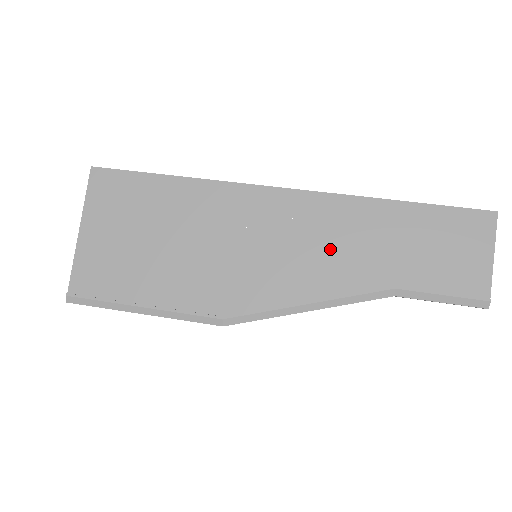
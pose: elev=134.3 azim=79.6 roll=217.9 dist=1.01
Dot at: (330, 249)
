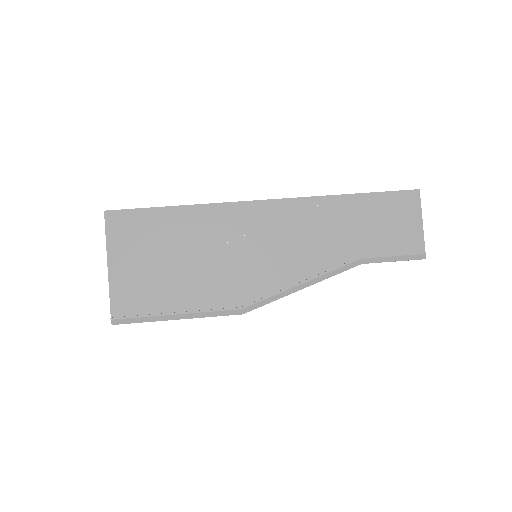
Dot at: (310, 239)
